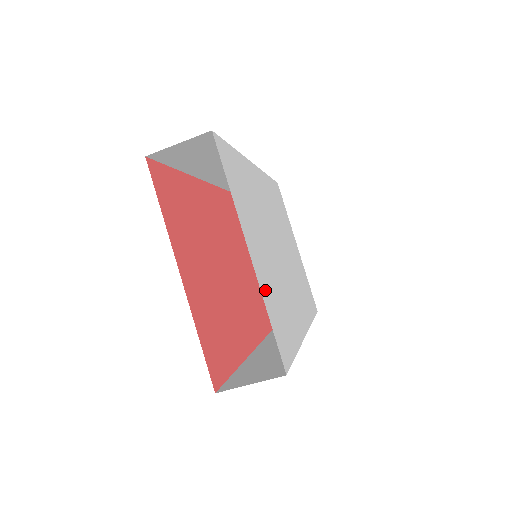
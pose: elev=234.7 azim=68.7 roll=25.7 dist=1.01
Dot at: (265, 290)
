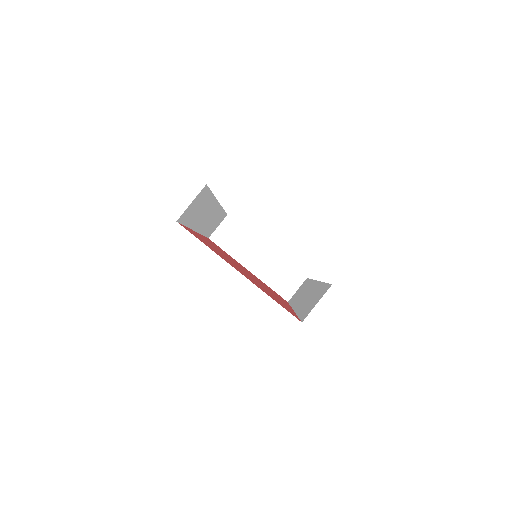
Dot at: occluded
